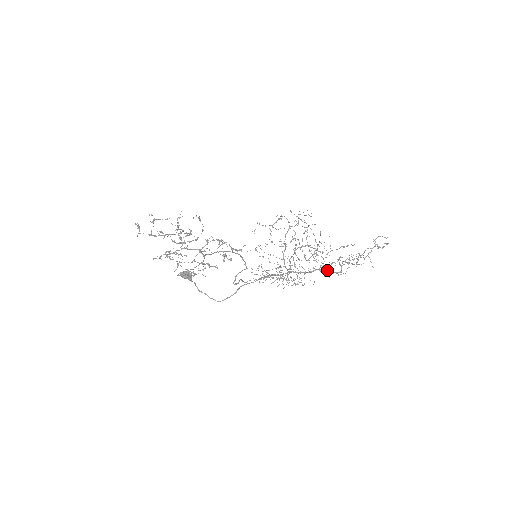
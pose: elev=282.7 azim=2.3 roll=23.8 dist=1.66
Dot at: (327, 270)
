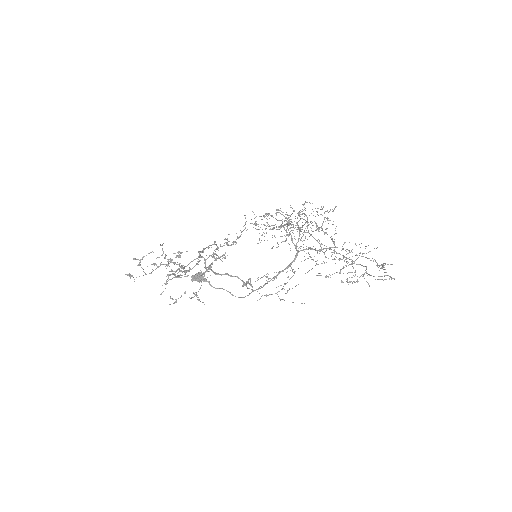
Dot at: occluded
